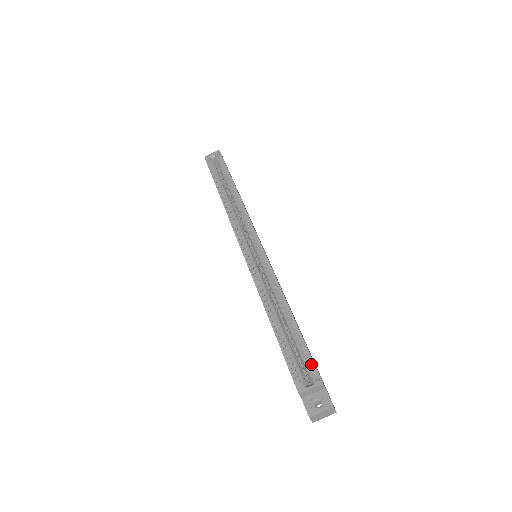
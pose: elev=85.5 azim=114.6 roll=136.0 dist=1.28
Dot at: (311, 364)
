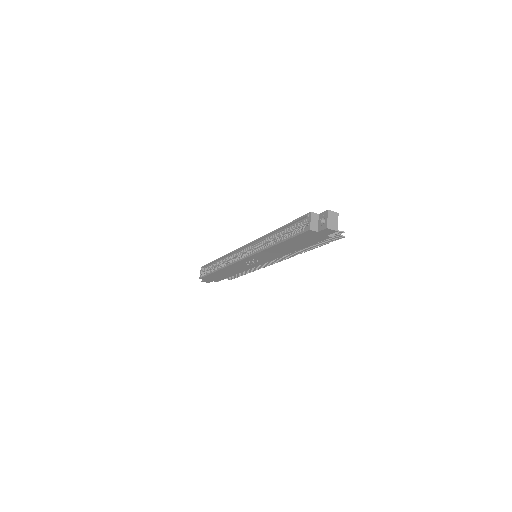
Dot at: (302, 219)
